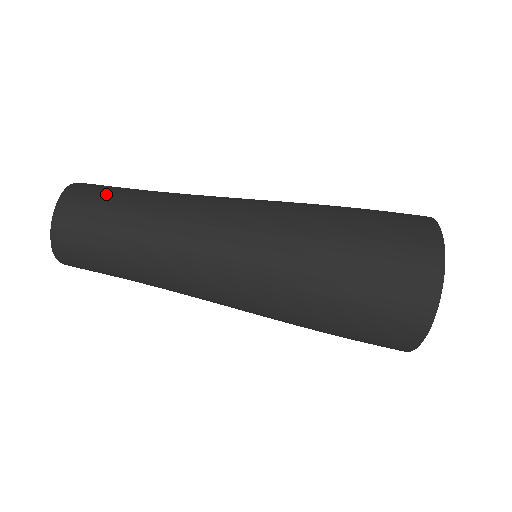
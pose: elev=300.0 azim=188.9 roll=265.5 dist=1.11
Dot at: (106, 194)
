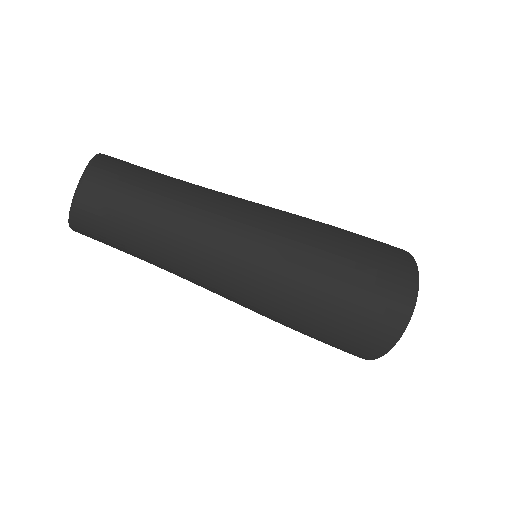
Dot at: (136, 168)
